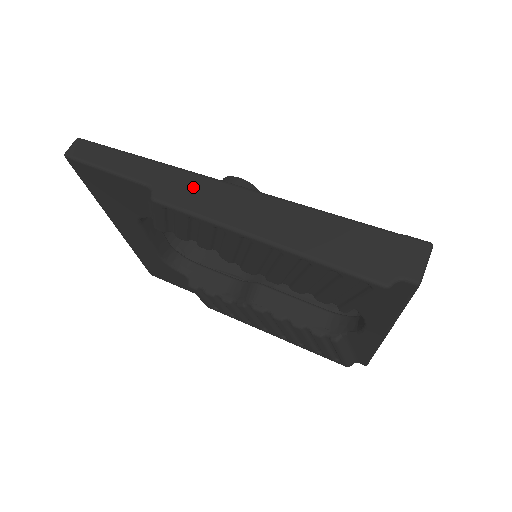
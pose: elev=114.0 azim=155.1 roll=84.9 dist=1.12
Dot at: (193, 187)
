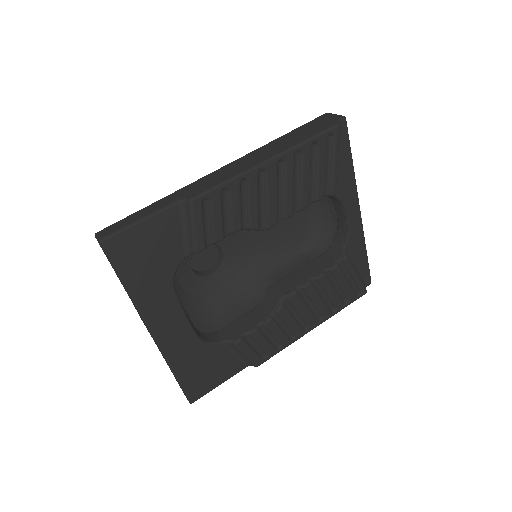
Dot at: (204, 182)
